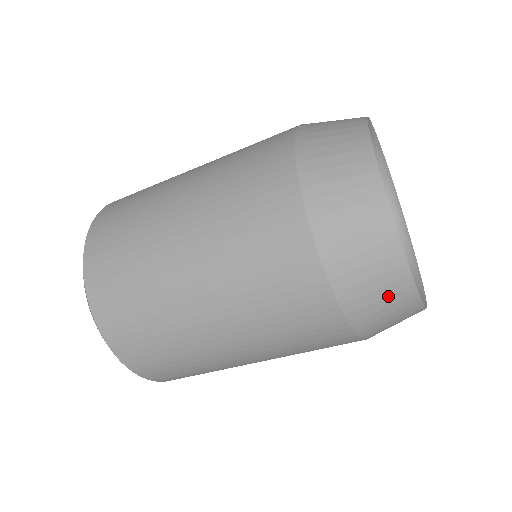
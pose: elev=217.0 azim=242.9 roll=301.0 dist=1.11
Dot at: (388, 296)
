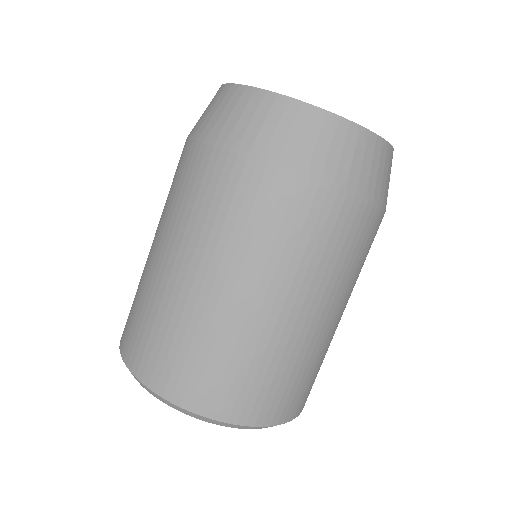
Dot at: (211, 105)
